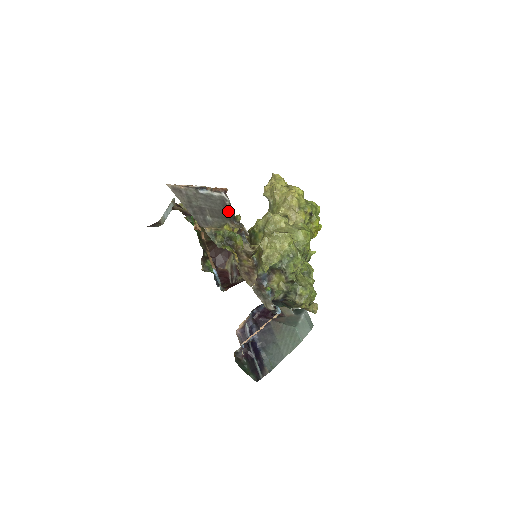
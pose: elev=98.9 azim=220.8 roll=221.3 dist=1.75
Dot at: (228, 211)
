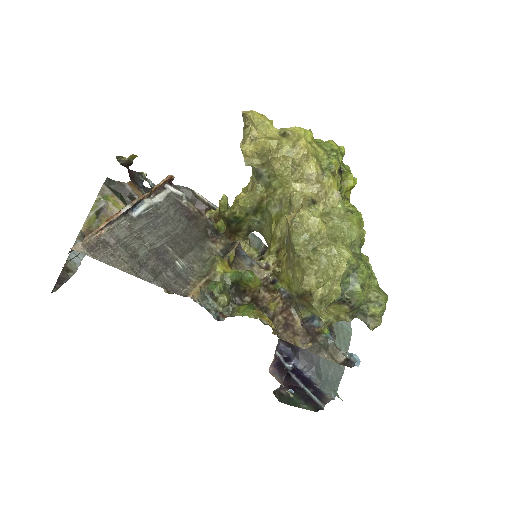
Dot at: (195, 220)
